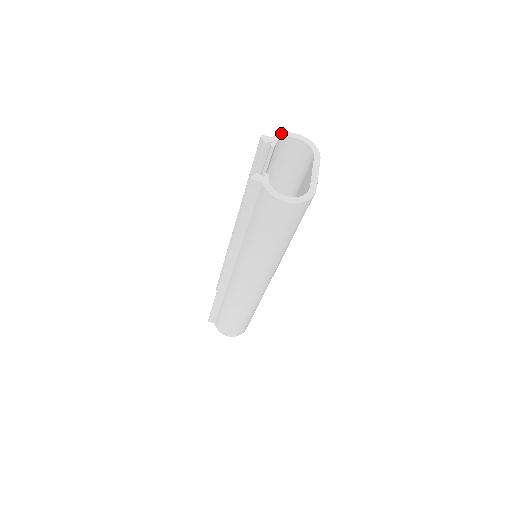
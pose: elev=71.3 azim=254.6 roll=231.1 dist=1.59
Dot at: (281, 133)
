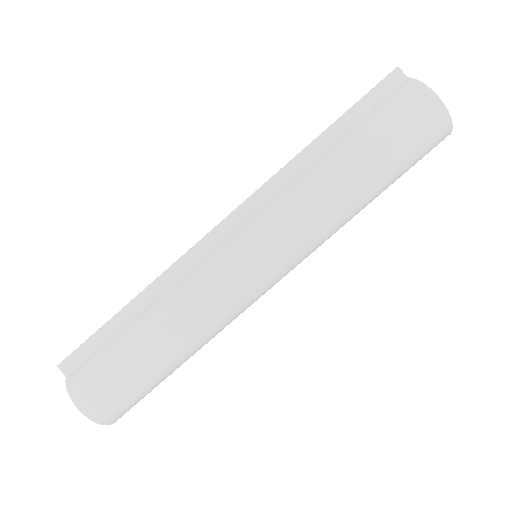
Dot at: occluded
